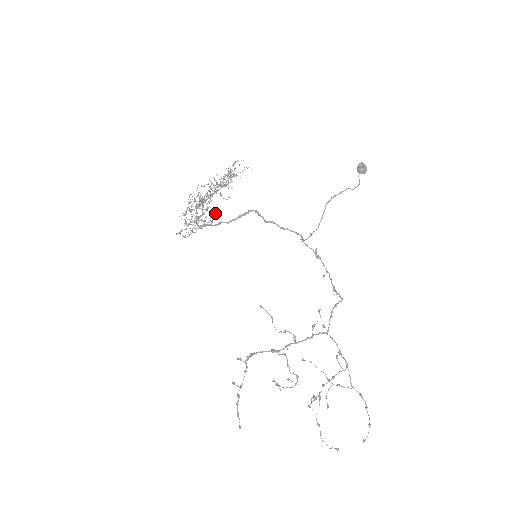
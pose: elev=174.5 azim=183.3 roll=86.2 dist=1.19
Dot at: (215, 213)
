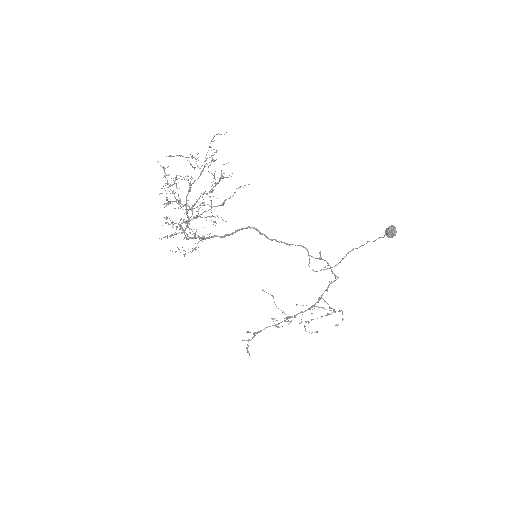
Dot at: occluded
